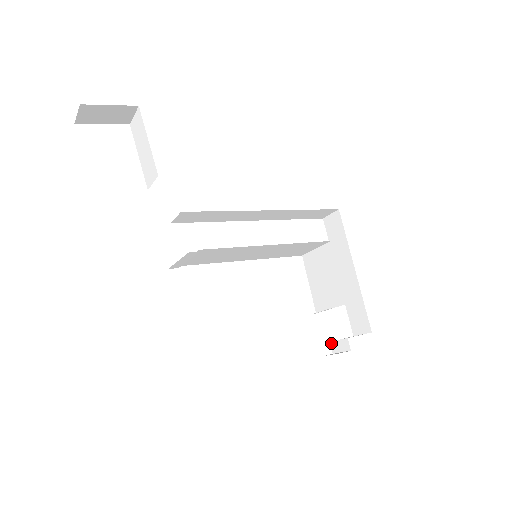
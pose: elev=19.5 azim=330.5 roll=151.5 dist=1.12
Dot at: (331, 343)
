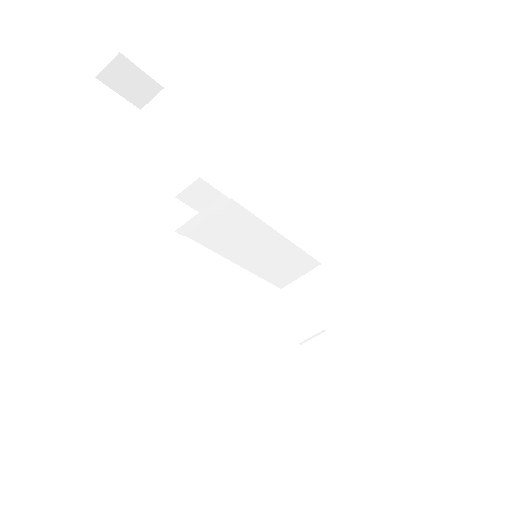
Dot at: (319, 378)
